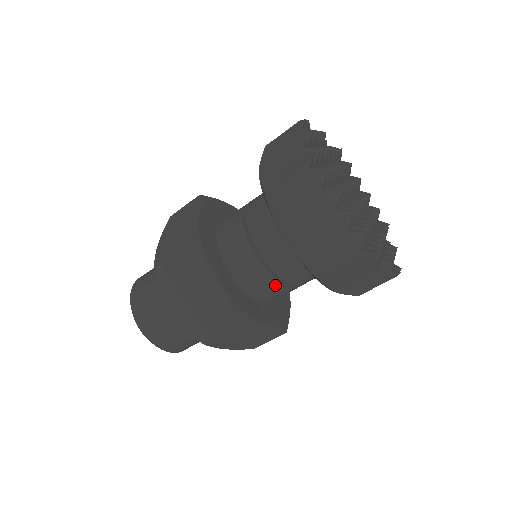
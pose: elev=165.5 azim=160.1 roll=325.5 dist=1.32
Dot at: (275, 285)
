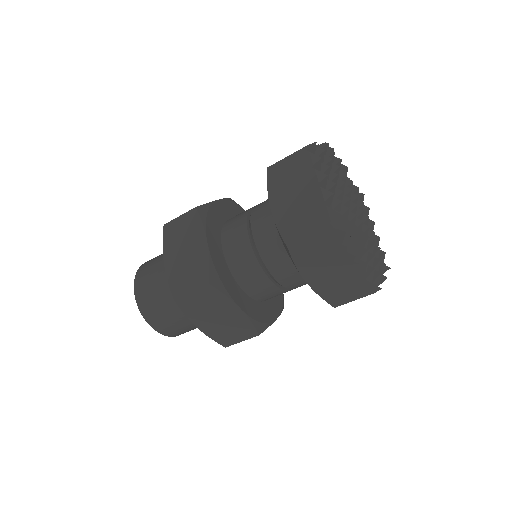
Dot at: (257, 269)
